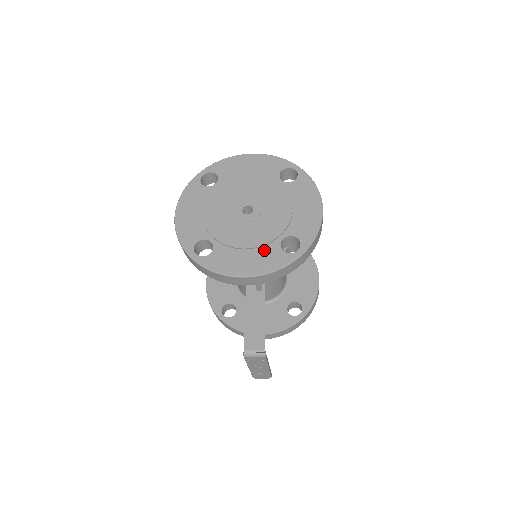
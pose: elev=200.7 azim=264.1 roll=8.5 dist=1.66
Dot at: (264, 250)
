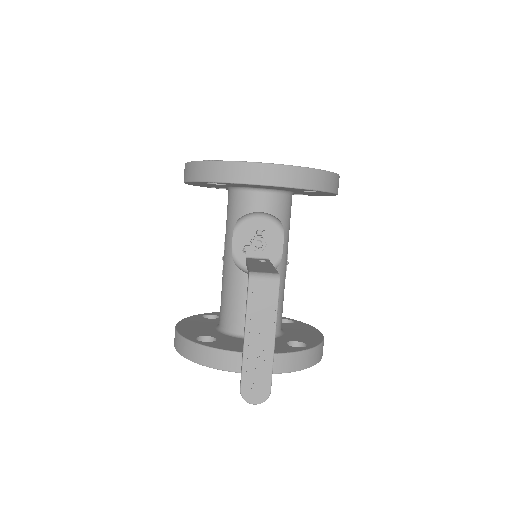
Dot at: occluded
